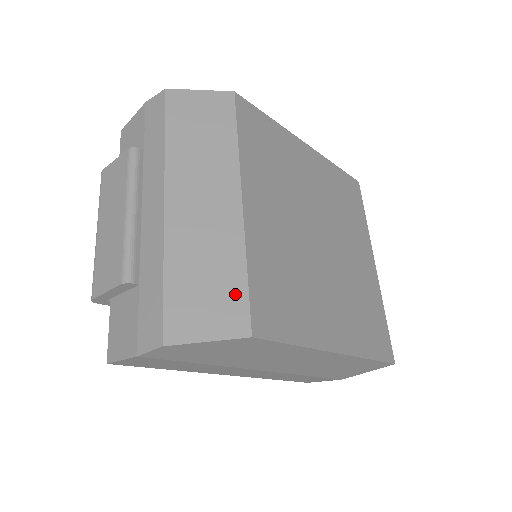
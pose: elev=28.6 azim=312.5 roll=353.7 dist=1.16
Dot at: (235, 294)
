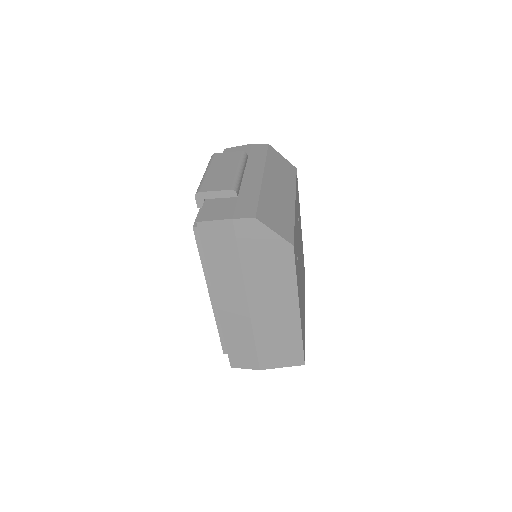
Dot at: (289, 227)
